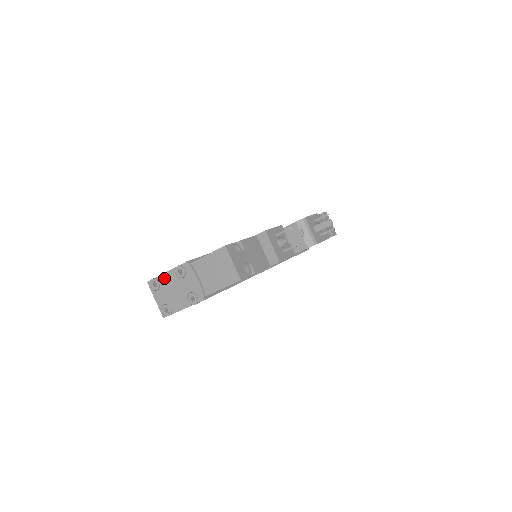
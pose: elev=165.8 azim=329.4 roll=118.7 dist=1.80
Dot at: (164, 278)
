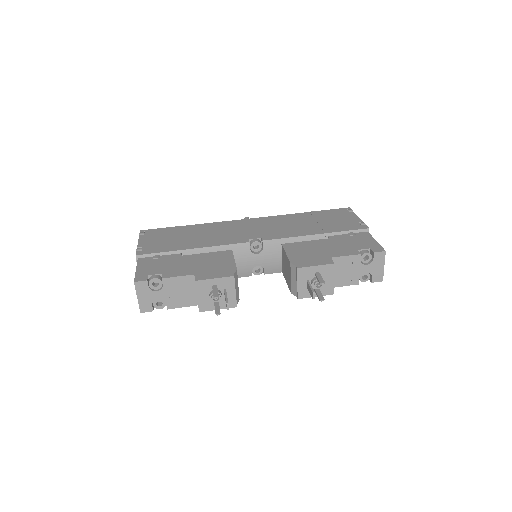
Dot at: occluded
